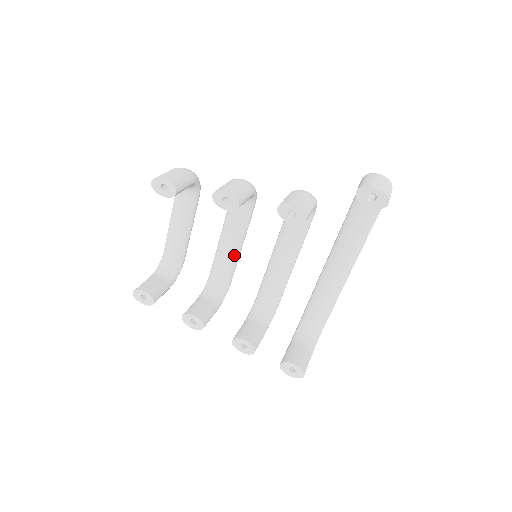
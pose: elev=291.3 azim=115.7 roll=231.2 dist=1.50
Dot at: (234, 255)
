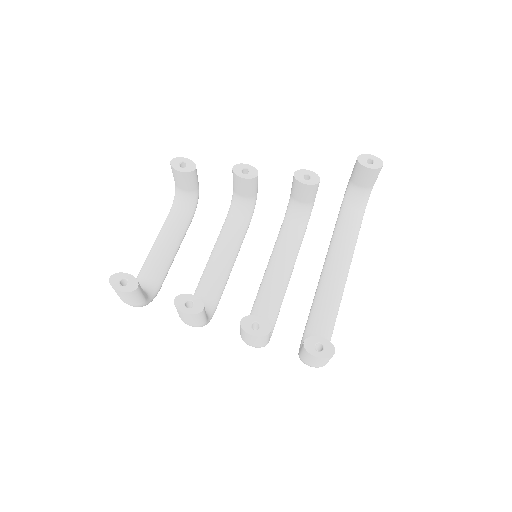
Dot at: (227, 267)
